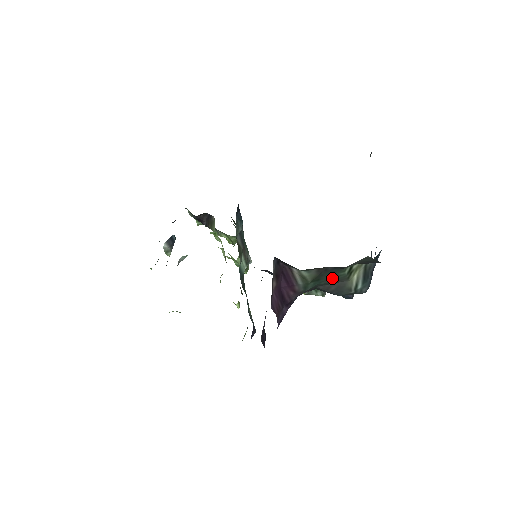
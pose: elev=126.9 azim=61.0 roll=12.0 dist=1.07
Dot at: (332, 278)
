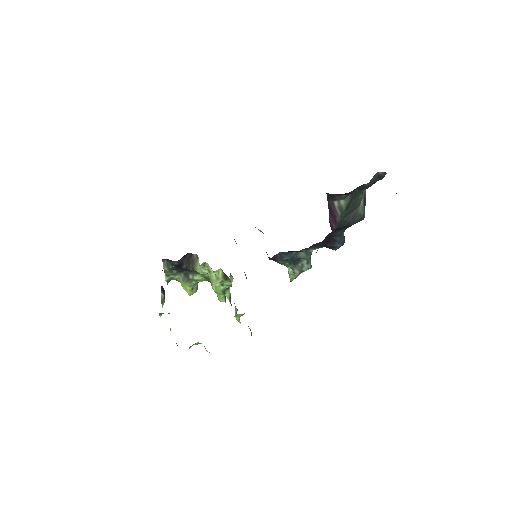
Dot at: (354, 204)
